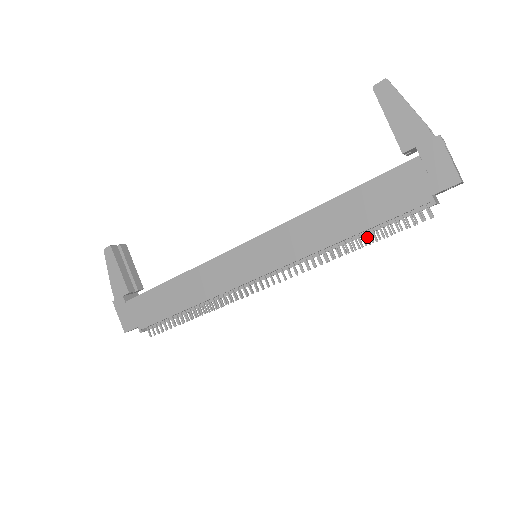
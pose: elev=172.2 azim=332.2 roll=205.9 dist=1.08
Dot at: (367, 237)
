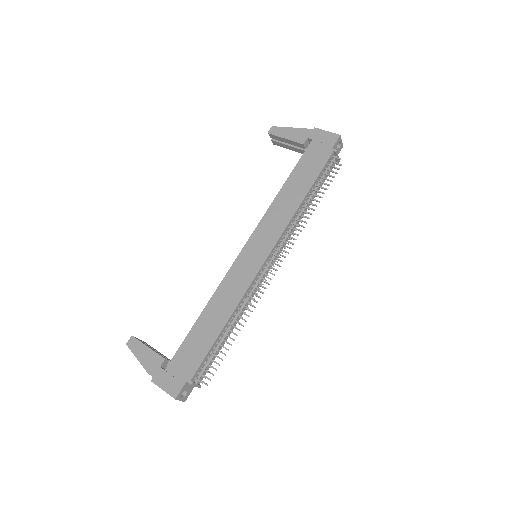
Dot at: (316, 190)
